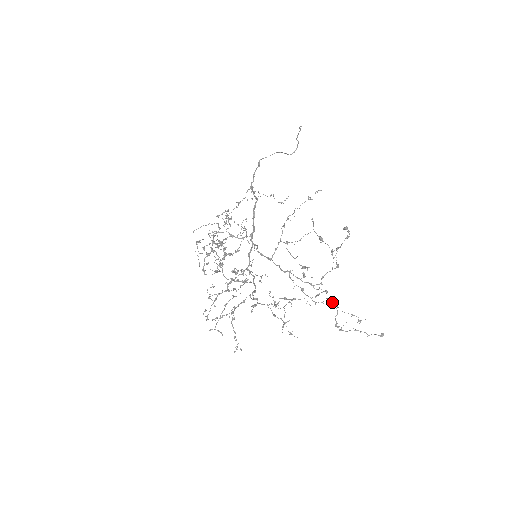
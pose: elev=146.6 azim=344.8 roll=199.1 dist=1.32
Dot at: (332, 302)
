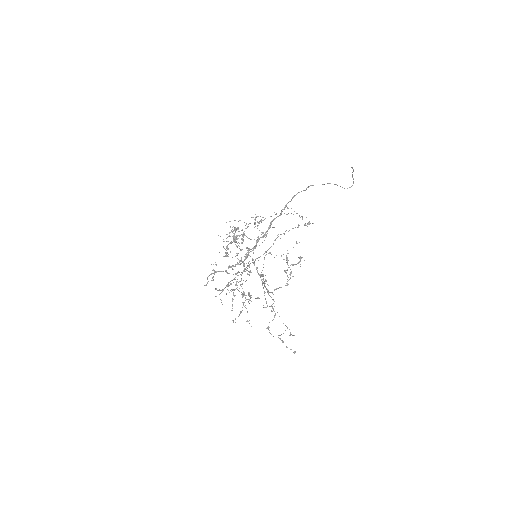
Dot at: (273, 310)
